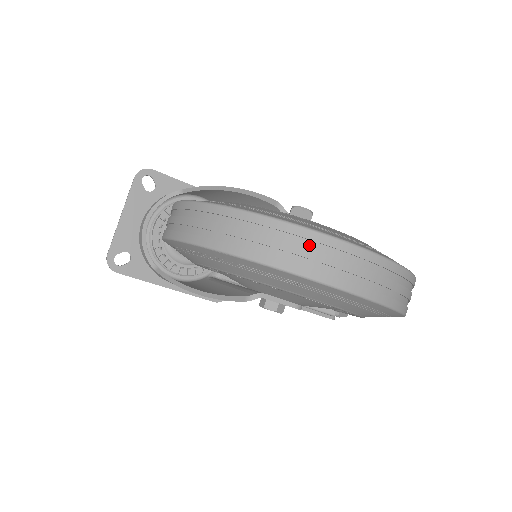
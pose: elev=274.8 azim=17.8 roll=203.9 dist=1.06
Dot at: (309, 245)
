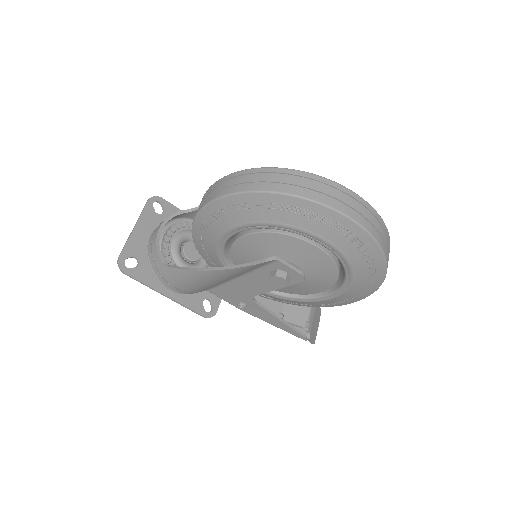
Dot at: (331, 189)
